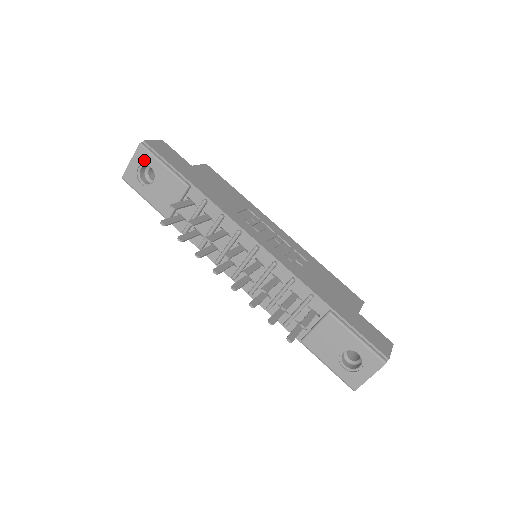
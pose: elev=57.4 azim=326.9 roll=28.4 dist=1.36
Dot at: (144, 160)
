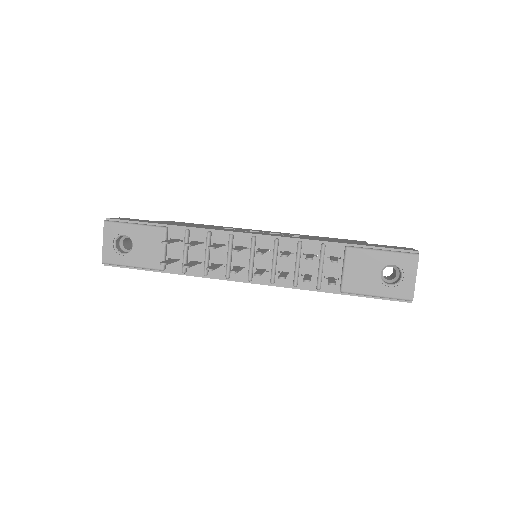
Dot at: (115, 233)
